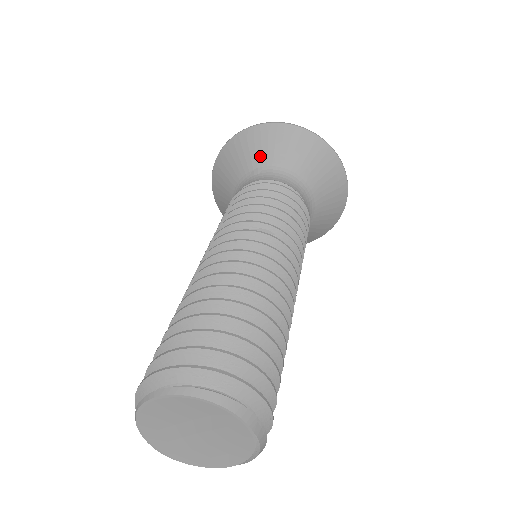
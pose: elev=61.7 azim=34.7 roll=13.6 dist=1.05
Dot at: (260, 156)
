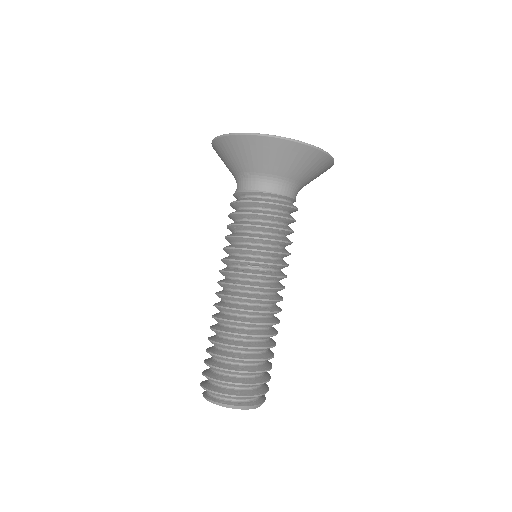
Dot at: (247, 163)
